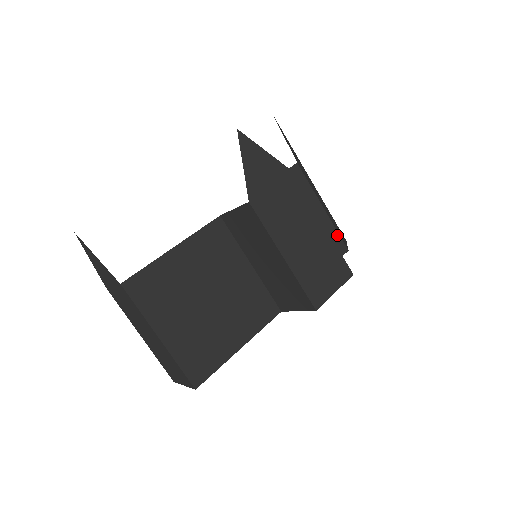
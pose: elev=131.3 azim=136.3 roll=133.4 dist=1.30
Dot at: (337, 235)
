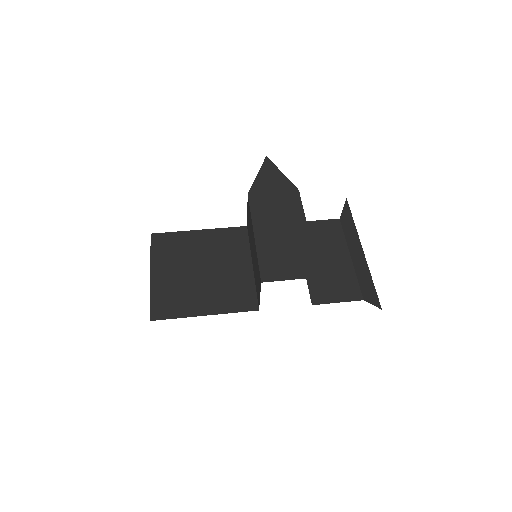
Dot at: (356, 283)
